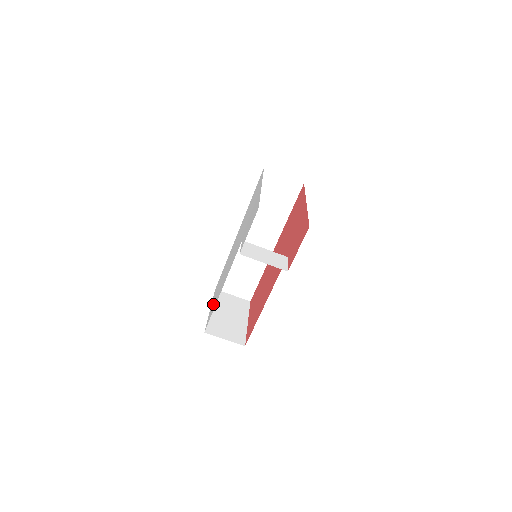
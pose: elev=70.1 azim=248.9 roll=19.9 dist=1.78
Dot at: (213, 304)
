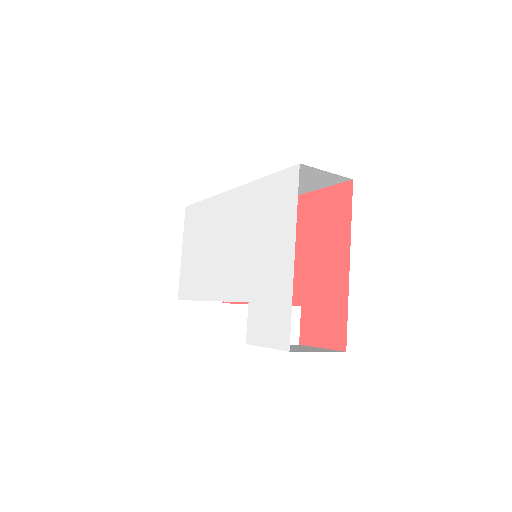
Dot at: (189, 270)
